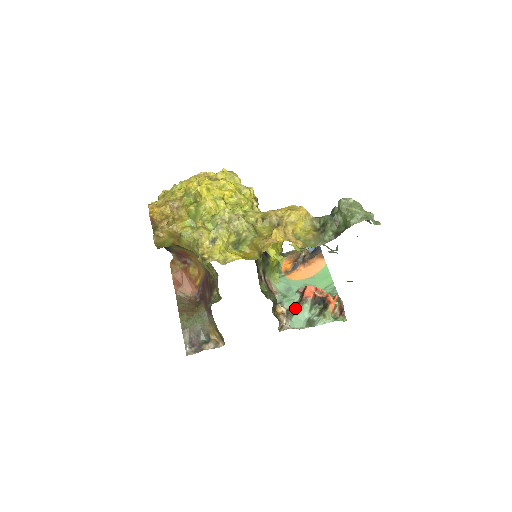
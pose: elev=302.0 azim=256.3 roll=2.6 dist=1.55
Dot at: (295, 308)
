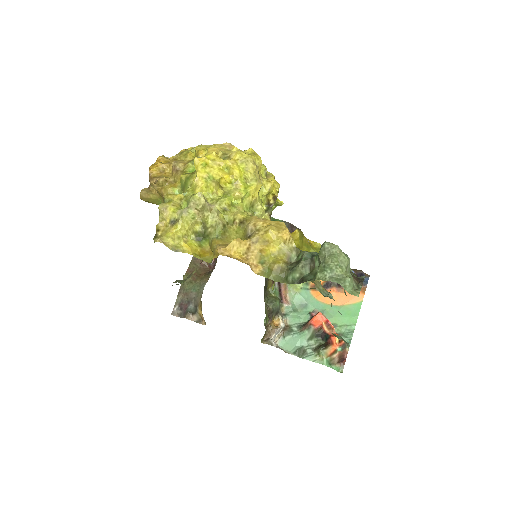
Dot at: (296, 328)
